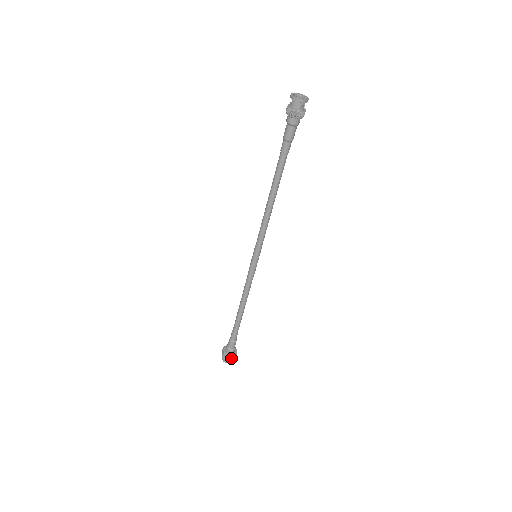
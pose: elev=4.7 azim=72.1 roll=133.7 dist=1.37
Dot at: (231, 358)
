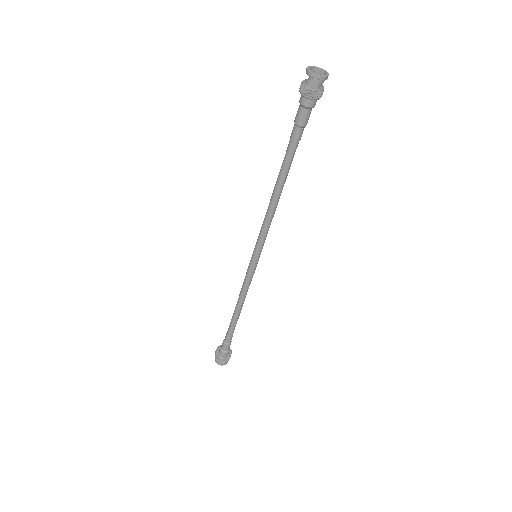
Dot at: (228, 359)
